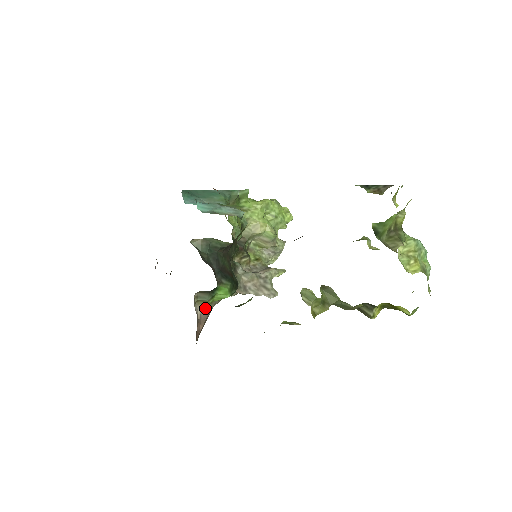
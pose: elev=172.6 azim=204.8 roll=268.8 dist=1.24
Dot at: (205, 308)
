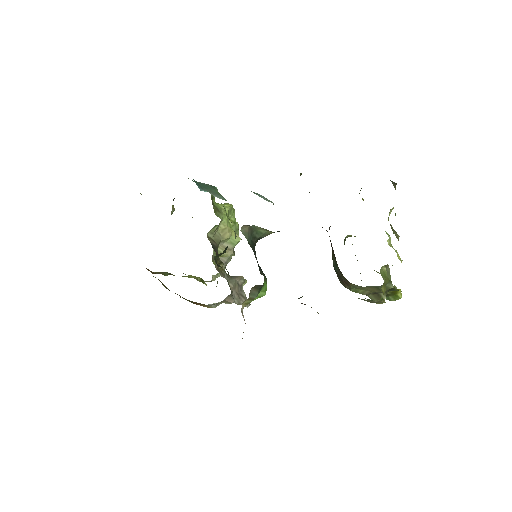
Dot at: (242, 310)
